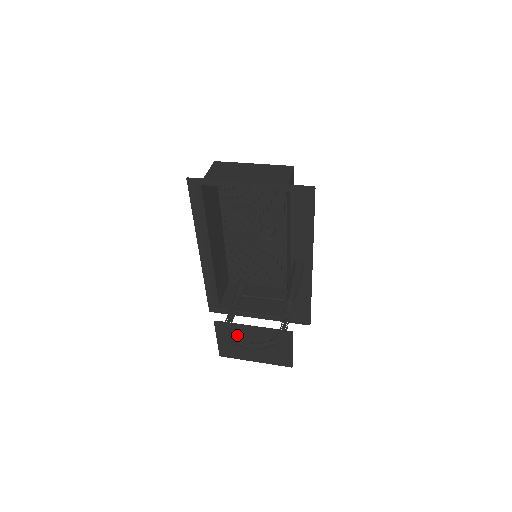
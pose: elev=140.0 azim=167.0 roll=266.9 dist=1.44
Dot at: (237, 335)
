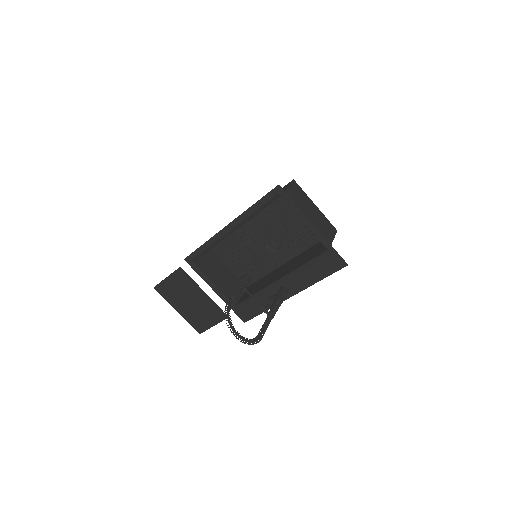
Dot at: (186, 288)
